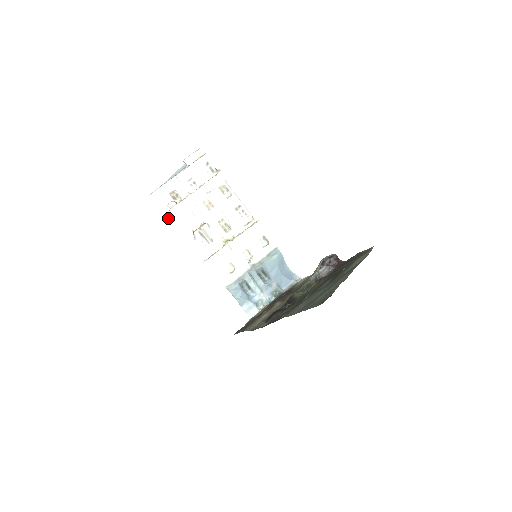
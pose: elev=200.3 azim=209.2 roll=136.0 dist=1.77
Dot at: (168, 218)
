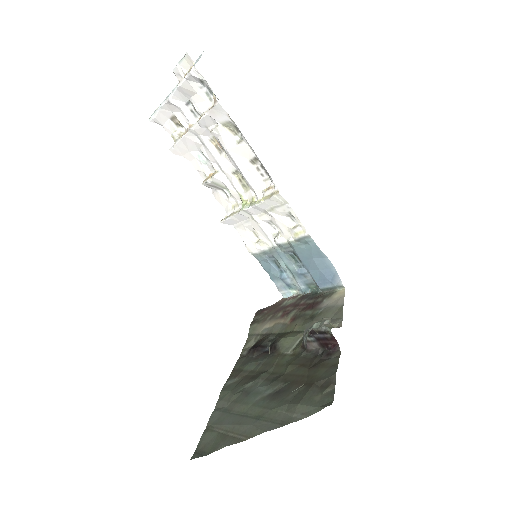
Dot at: (175, 154)
